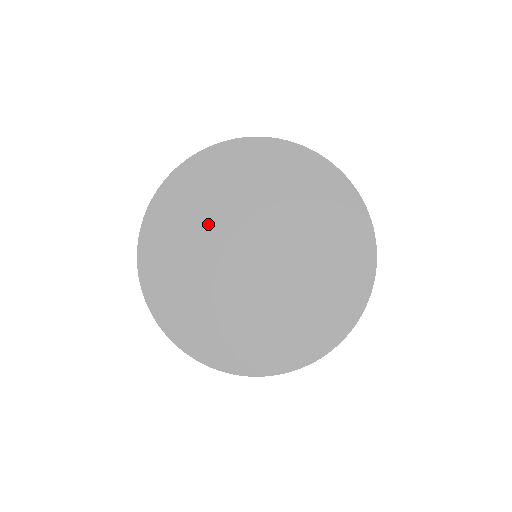
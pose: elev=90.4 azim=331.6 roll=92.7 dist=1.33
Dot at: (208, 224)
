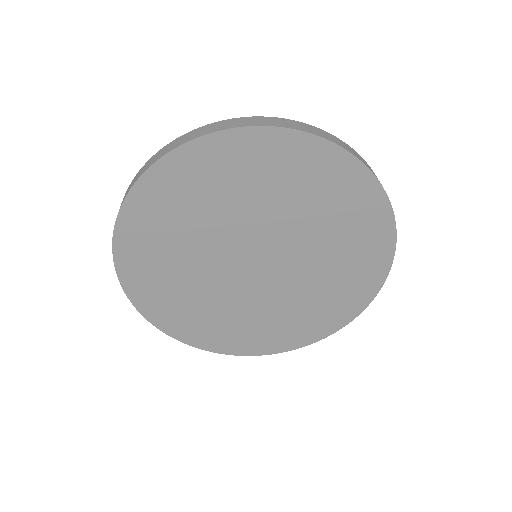
Dot at: (258, 204)
